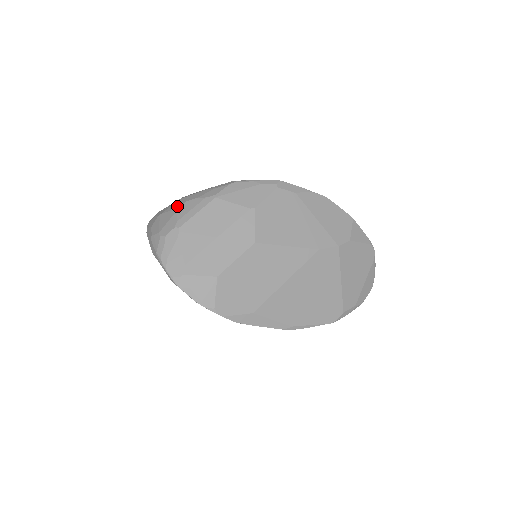
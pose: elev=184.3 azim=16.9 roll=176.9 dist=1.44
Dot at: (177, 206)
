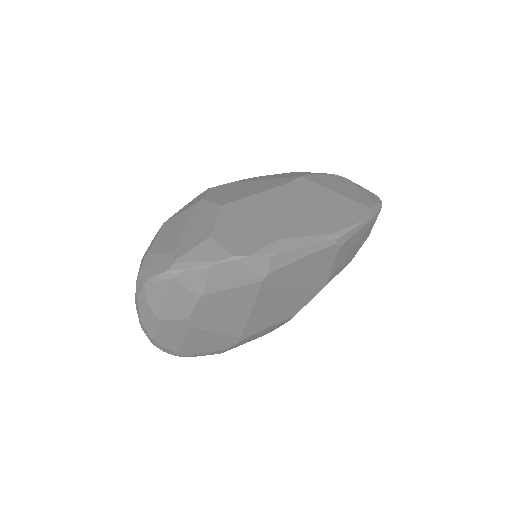
Dot at: occluded
